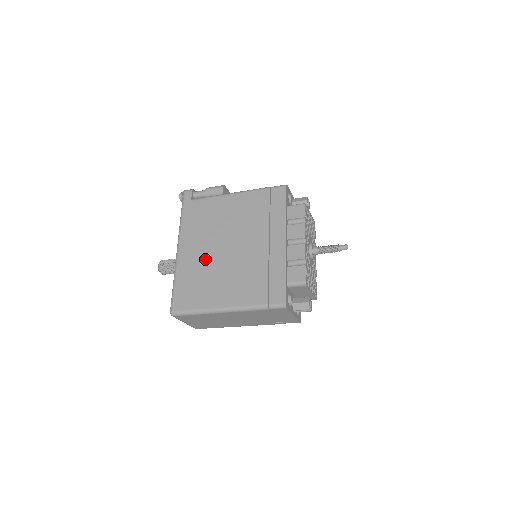
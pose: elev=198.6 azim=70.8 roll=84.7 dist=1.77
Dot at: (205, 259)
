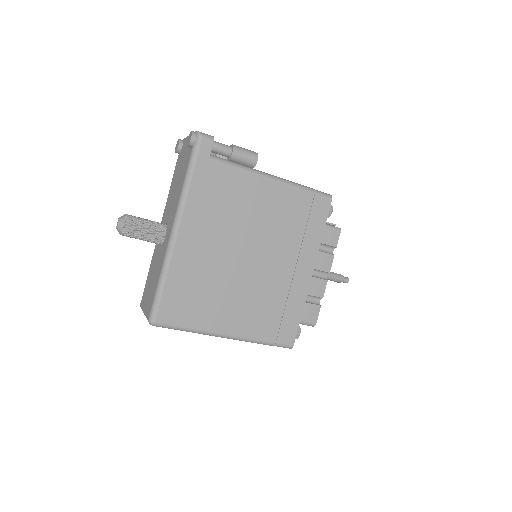
Dot at: (214, 262)
